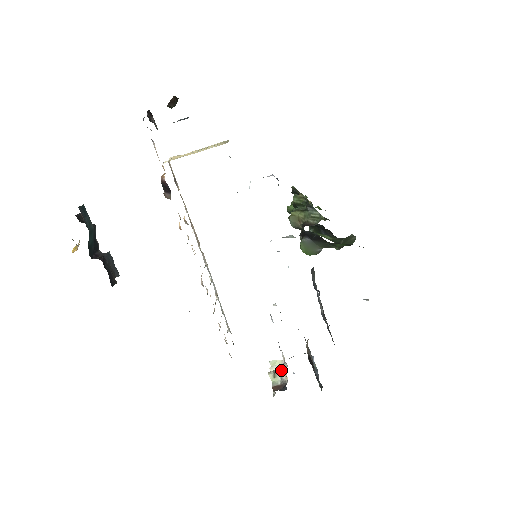
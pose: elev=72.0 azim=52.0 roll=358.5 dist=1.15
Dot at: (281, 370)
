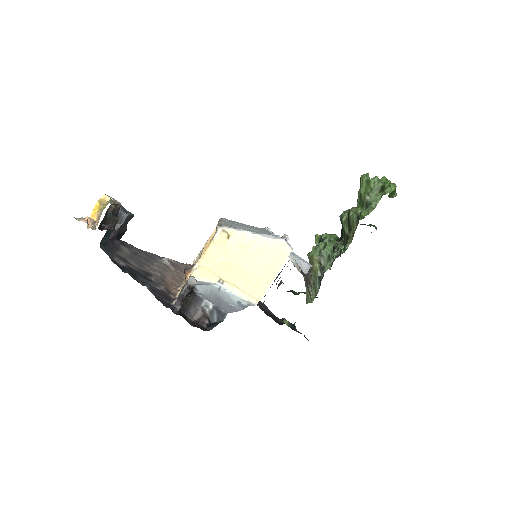
Dot at: occluded
